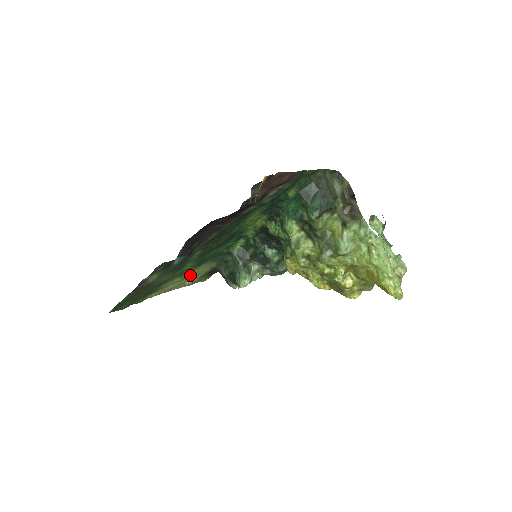
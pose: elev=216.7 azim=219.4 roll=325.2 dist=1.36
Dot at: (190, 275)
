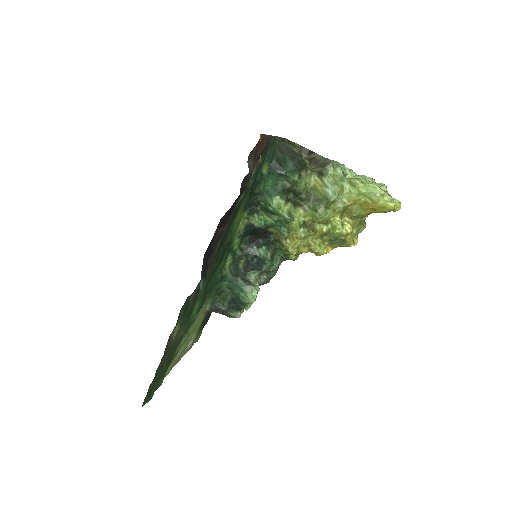
Dot at: (192, 330)
